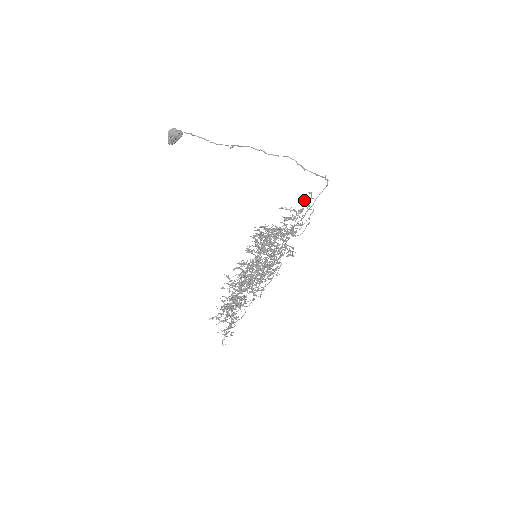
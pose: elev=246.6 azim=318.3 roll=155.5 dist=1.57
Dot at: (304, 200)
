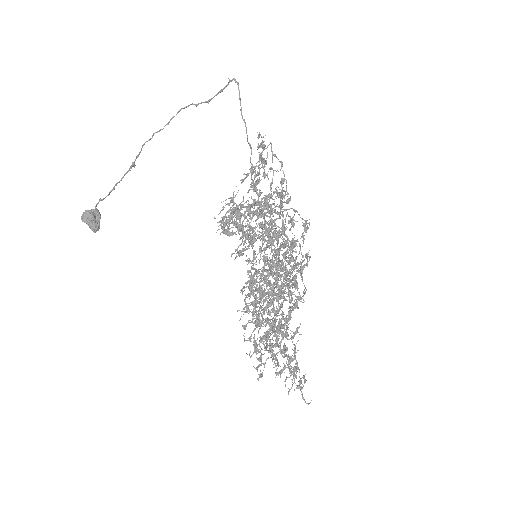
Dot at: occluded
